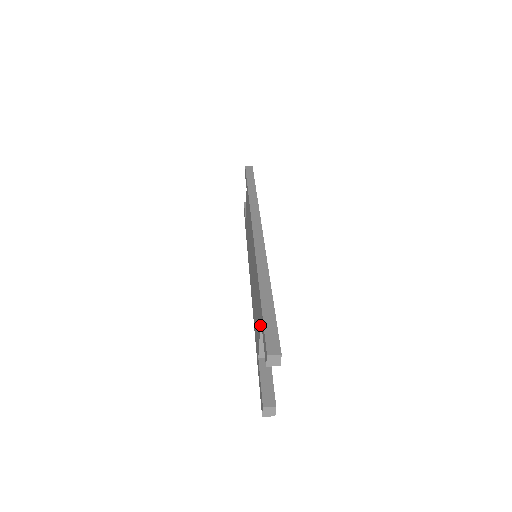
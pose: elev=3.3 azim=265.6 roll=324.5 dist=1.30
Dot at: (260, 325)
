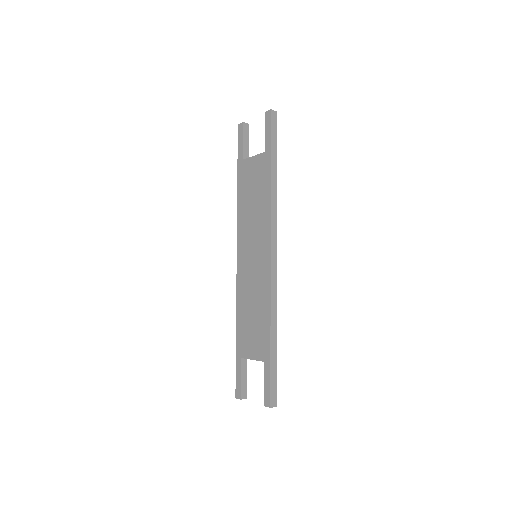
Dot at: occluded
